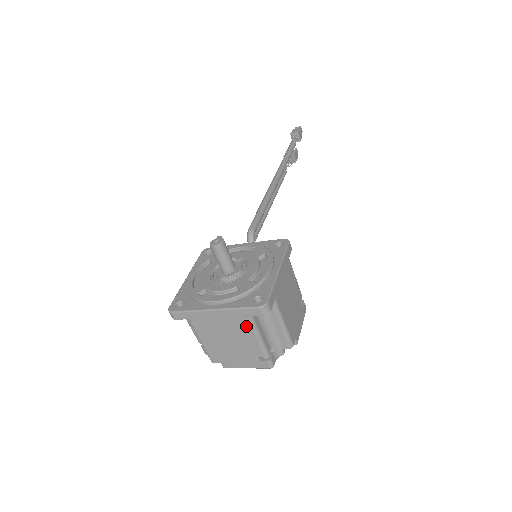
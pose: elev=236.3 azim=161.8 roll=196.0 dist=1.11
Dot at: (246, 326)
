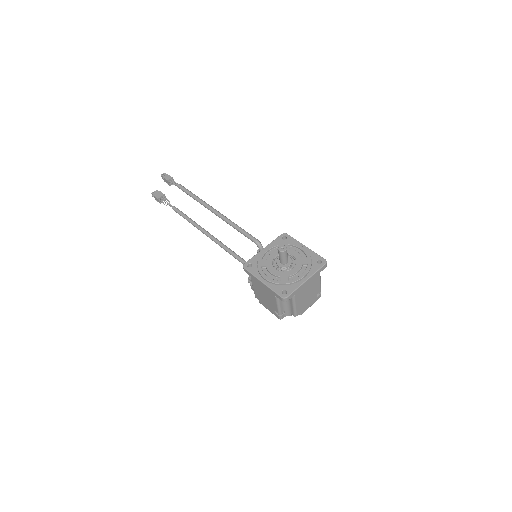
Dot at: (318, 279)
